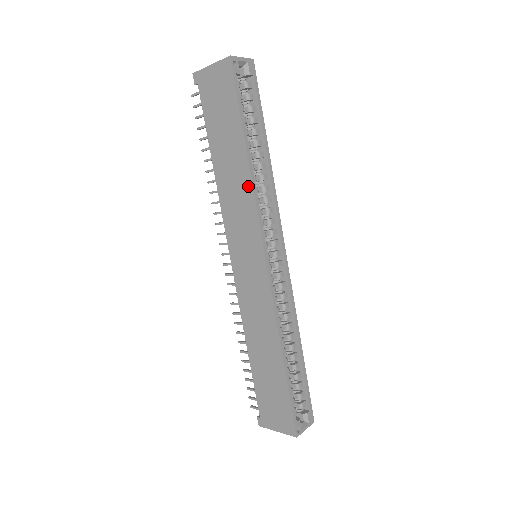
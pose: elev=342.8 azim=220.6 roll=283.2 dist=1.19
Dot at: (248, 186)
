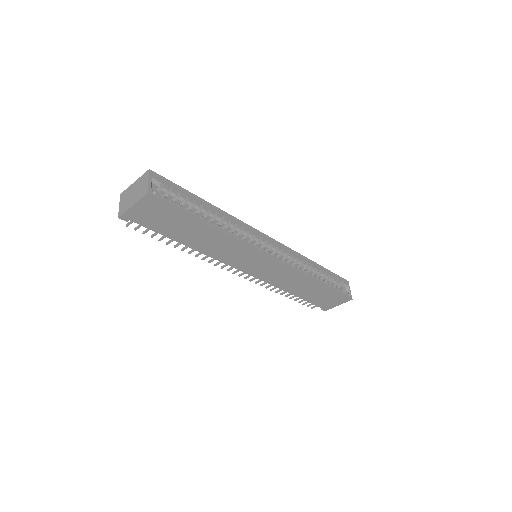
Dot at: (229, 239)
